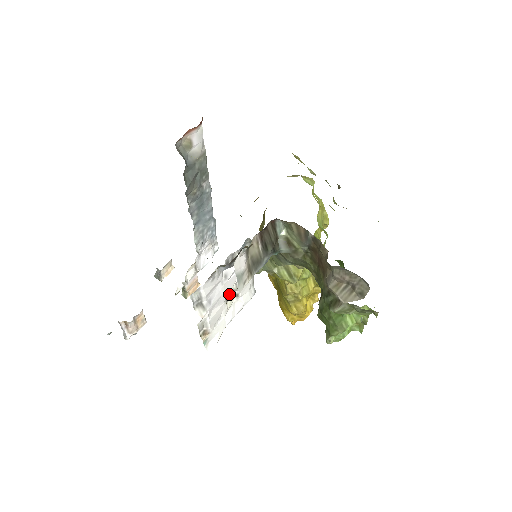
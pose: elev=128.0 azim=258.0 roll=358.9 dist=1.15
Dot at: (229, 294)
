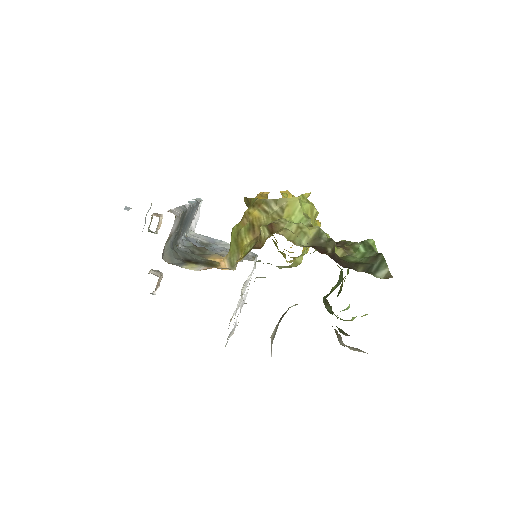
Dot at: occluded
